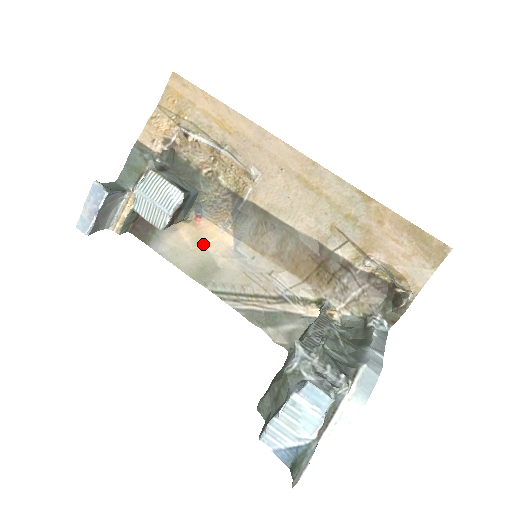
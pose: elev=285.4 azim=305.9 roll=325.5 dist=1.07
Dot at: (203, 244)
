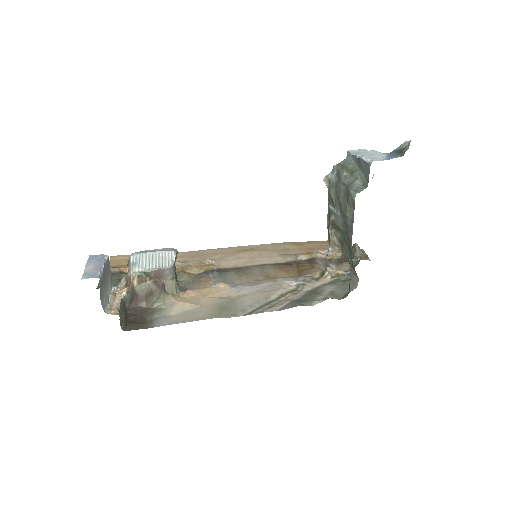
Dot at: (207, 298)
